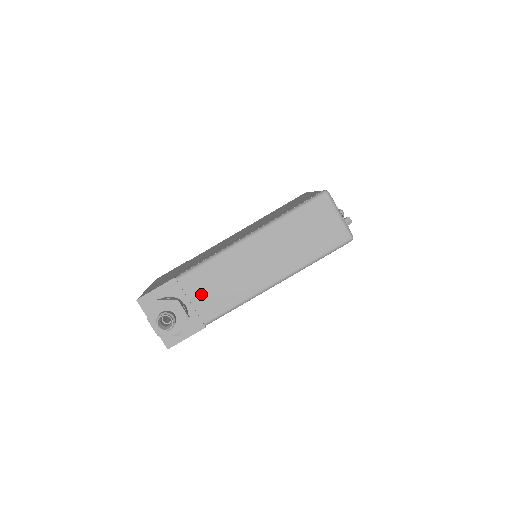
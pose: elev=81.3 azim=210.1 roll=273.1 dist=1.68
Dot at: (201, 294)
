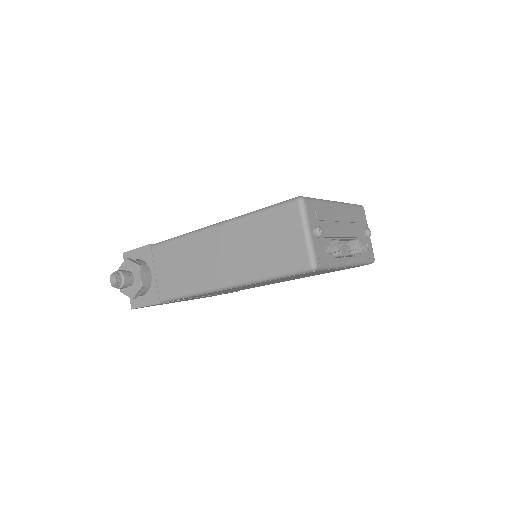
Dot at: (164, 269)
